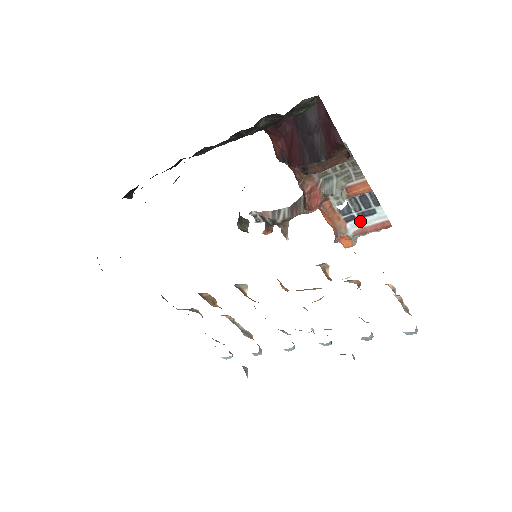
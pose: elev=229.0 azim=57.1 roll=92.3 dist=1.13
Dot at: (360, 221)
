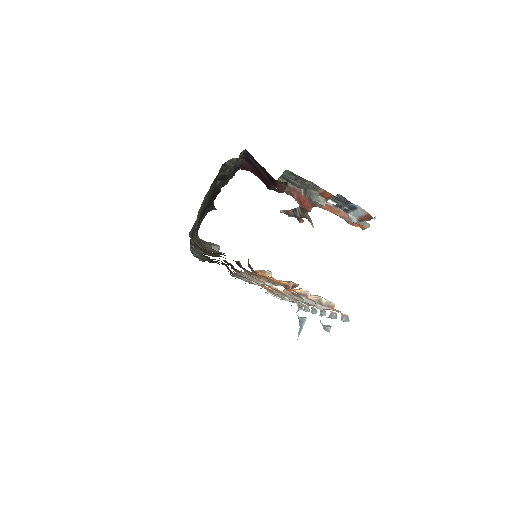
Dot at: (354, 212)
